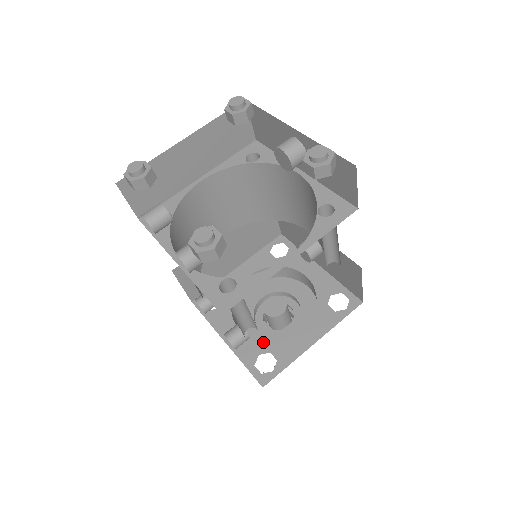
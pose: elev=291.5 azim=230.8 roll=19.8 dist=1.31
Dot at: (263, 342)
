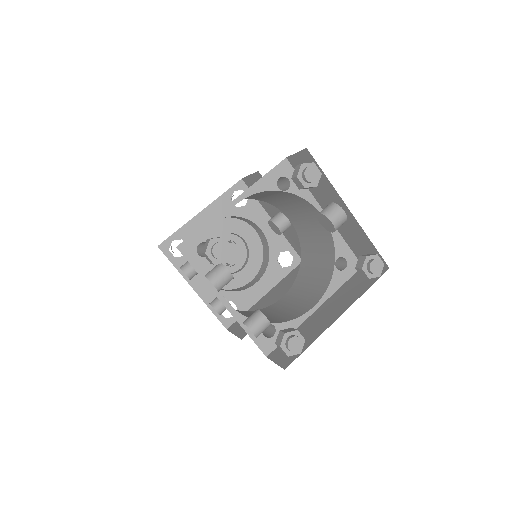
Dot at: (226, 292)
